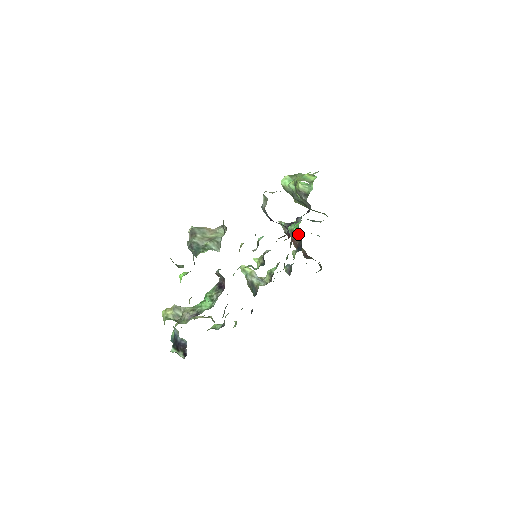
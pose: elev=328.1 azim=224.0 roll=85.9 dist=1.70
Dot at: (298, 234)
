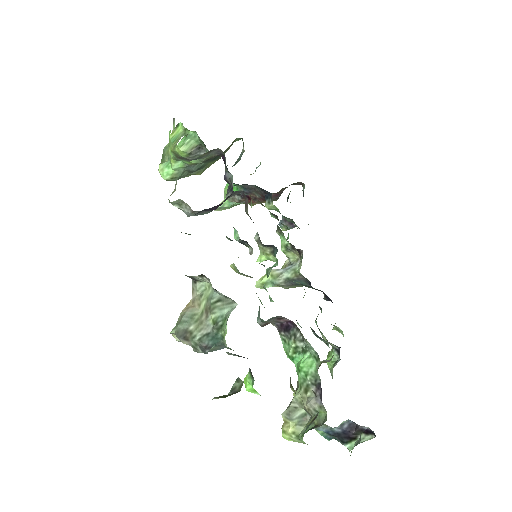
Dot at: (246, 190)
